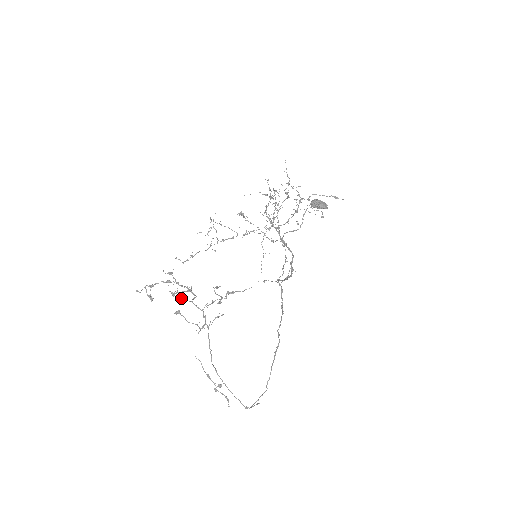
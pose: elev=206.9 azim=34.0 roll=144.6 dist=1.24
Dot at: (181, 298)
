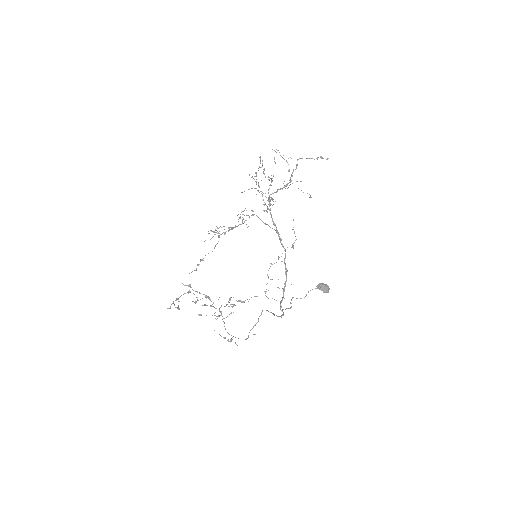
Dot at: (202, 305)
